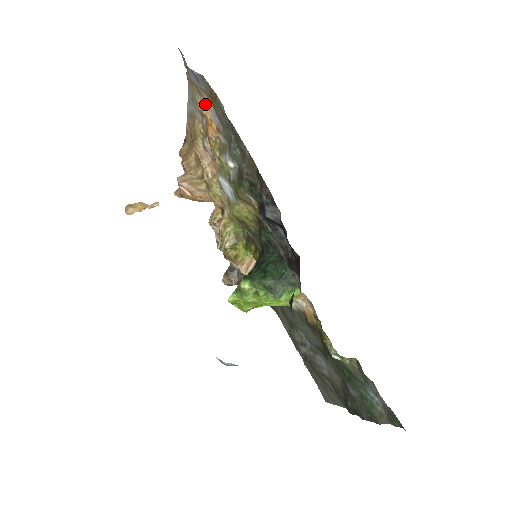
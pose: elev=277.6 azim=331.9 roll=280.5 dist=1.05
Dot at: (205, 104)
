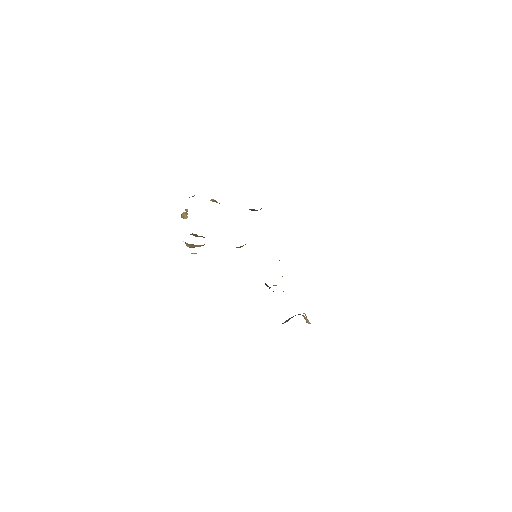
Dot at: occluded
